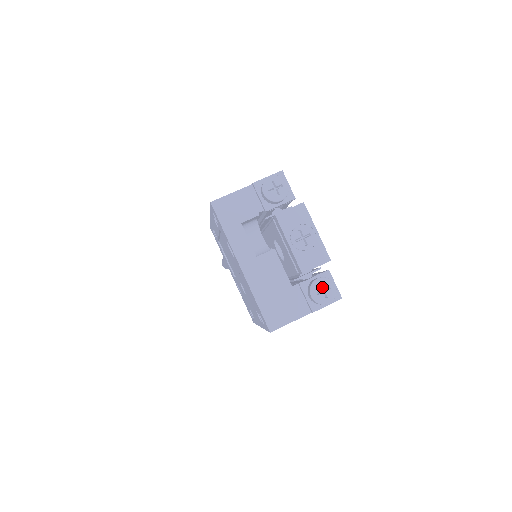
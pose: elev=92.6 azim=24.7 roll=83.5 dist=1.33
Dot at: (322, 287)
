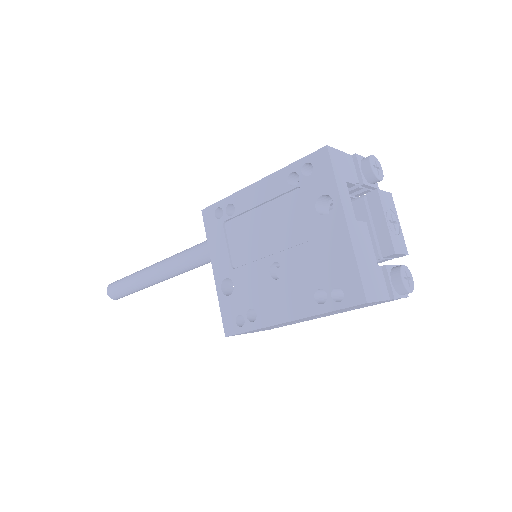
Dot at: (405, 275)
